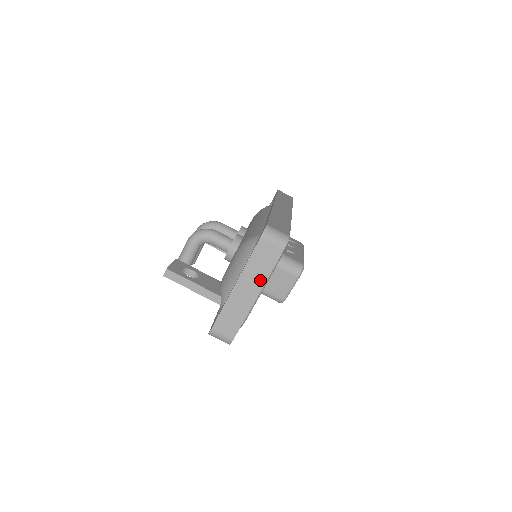
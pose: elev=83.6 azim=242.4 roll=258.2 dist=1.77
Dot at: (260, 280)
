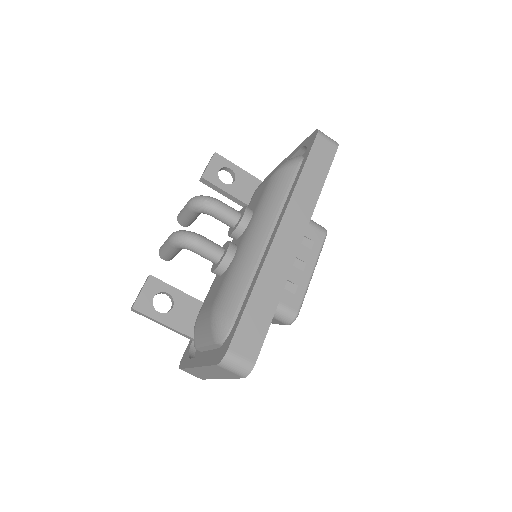
Dot at: (221, 376)
